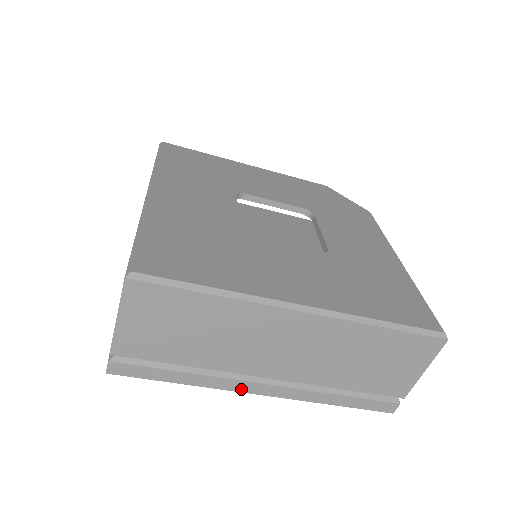
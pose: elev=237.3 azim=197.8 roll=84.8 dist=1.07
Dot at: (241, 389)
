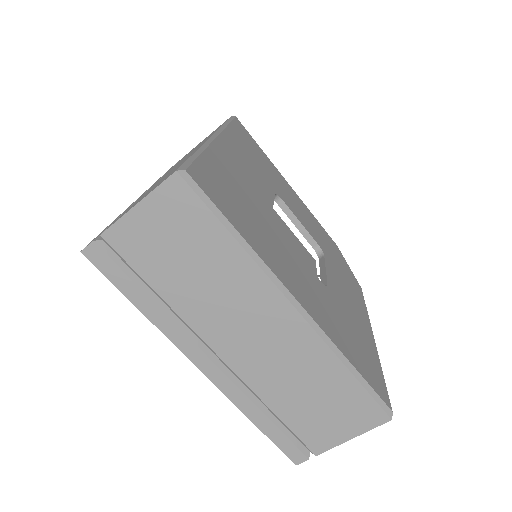
Dot at: (187, 351)
